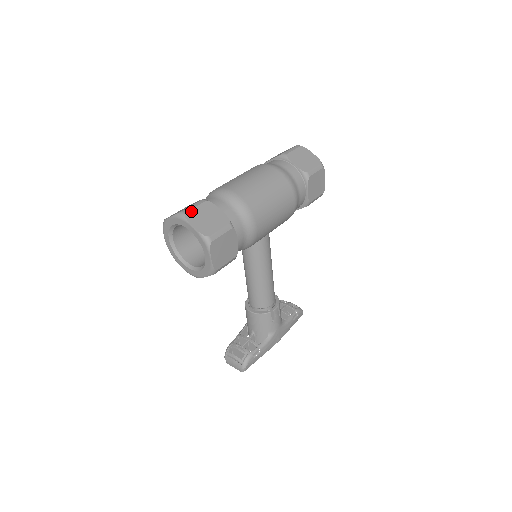
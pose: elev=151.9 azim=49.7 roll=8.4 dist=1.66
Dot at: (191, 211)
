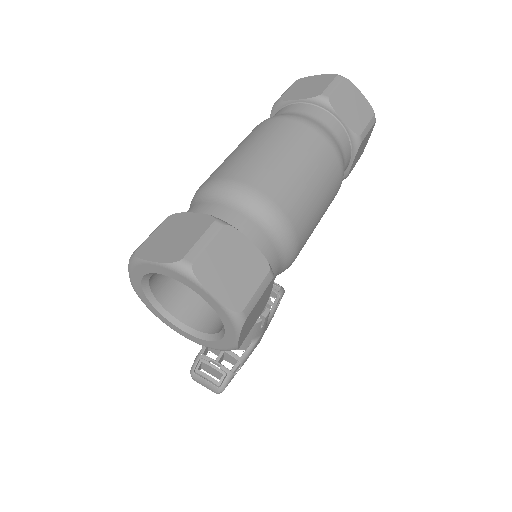
Dot at: (202, 257)
